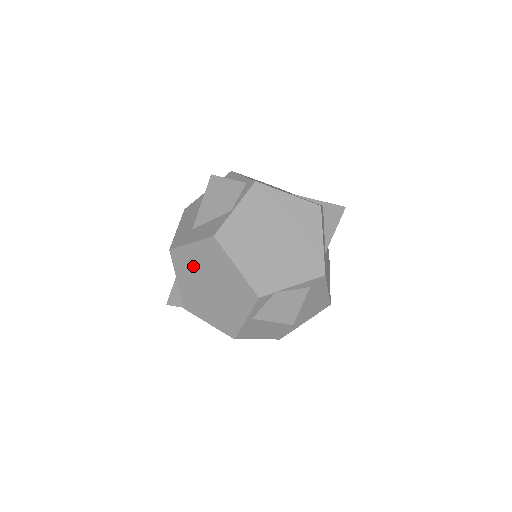
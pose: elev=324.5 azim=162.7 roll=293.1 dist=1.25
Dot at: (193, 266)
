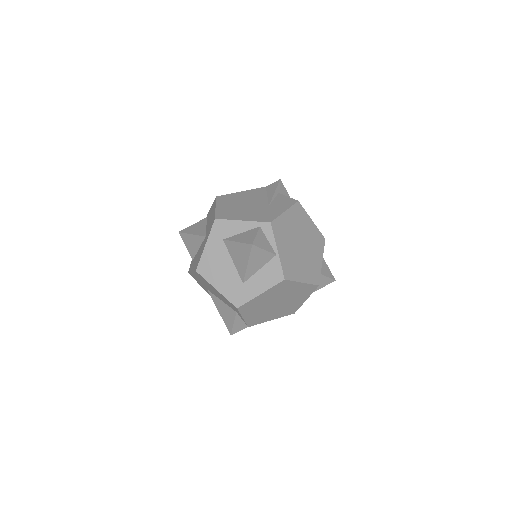
Dot at: (262, 303)
